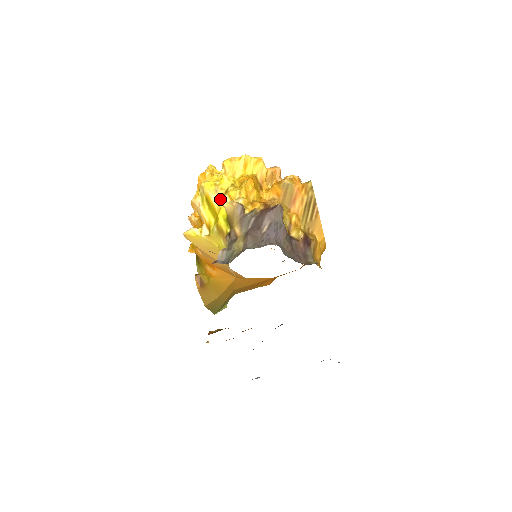
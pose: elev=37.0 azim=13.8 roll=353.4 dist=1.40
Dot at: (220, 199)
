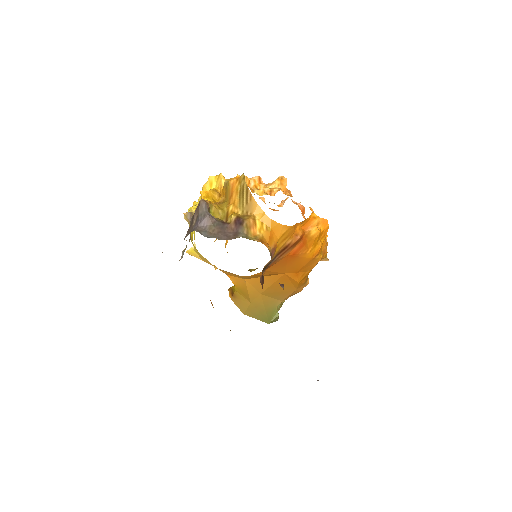
Dot at: occluded
